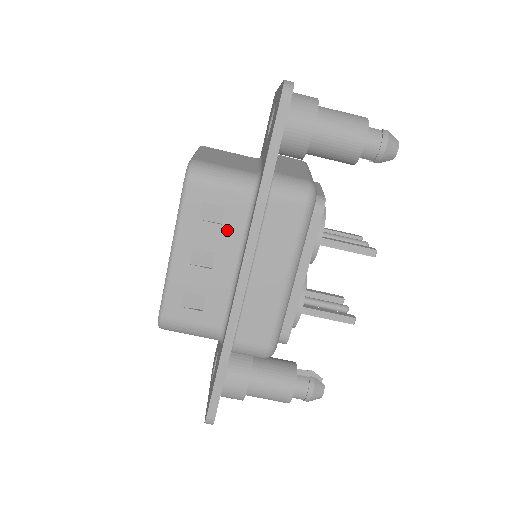
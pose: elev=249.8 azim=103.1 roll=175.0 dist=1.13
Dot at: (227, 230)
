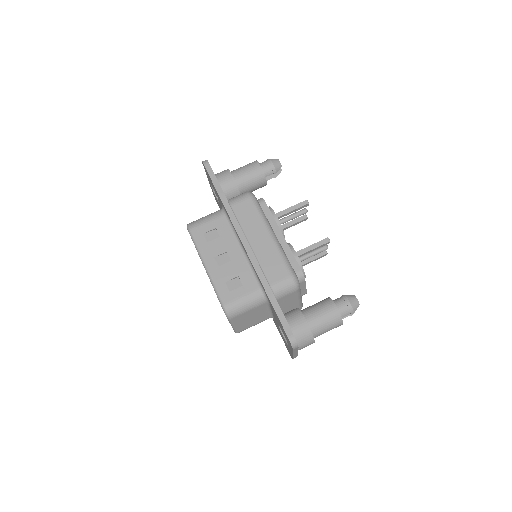
Dot at: (224, 237)
